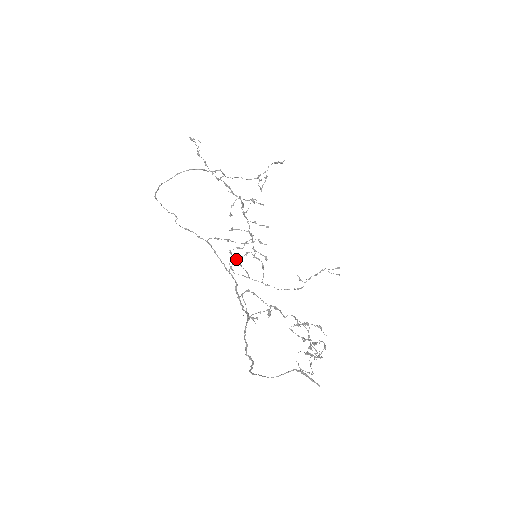
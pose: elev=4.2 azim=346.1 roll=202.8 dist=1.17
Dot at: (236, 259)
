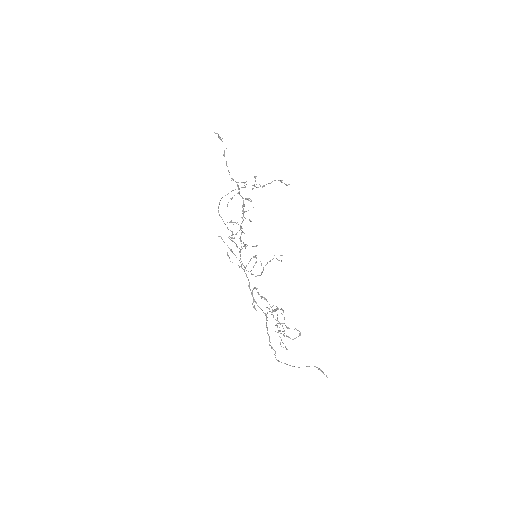
Dot at: occluded
